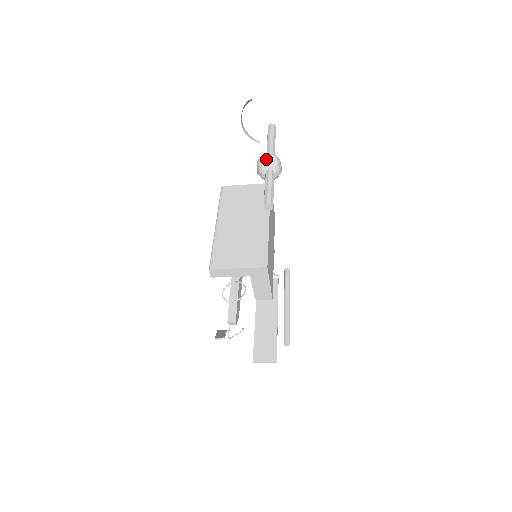
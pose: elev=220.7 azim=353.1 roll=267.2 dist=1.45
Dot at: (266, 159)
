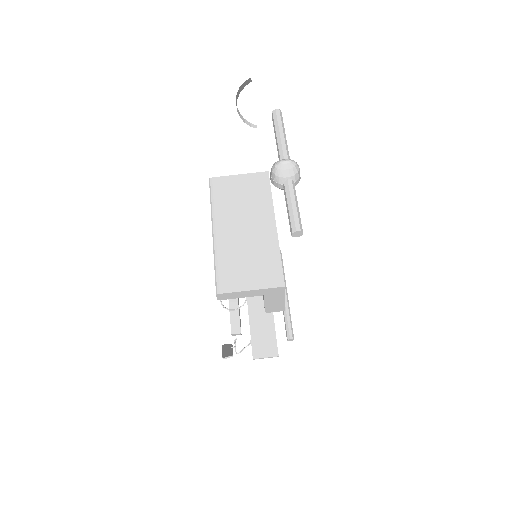
Dot at: (284, 167)
